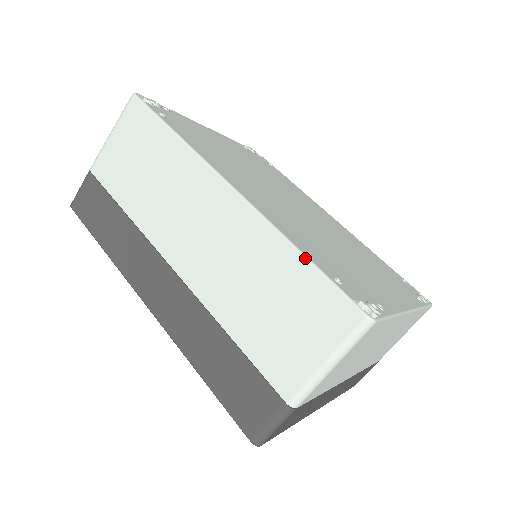
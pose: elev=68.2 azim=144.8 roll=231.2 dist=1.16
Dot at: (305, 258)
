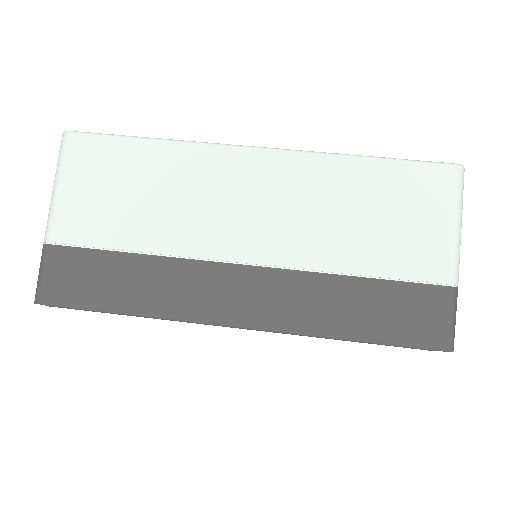
Dot at: (376, 158)
